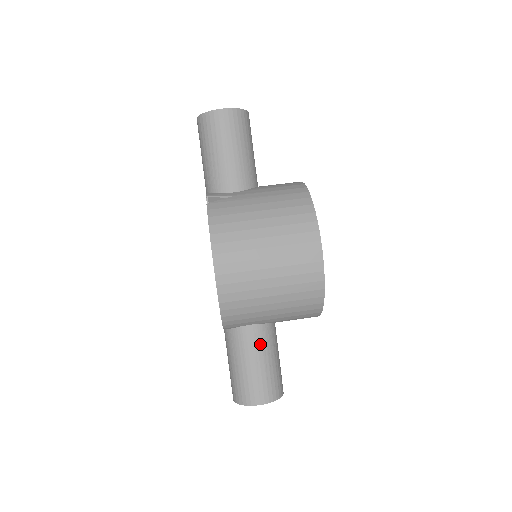
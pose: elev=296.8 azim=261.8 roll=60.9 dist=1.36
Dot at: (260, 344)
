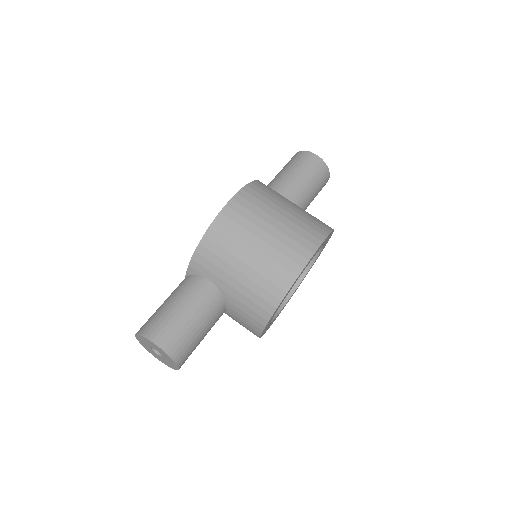
Dot at: (203, 300)
